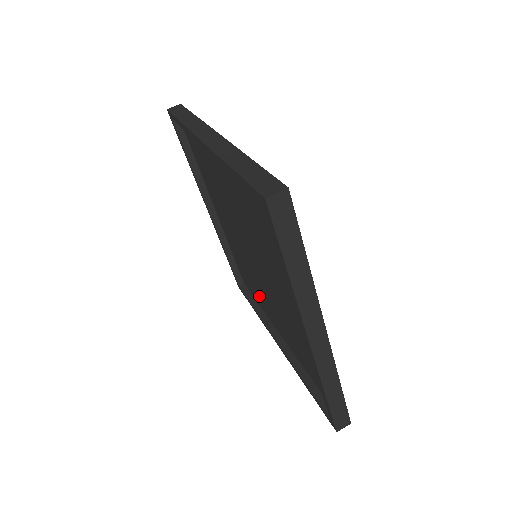
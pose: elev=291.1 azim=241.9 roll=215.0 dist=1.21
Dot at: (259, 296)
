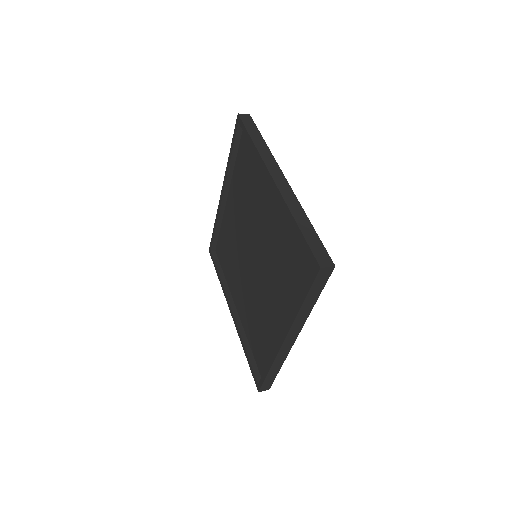
Dot at: (268, 332)
